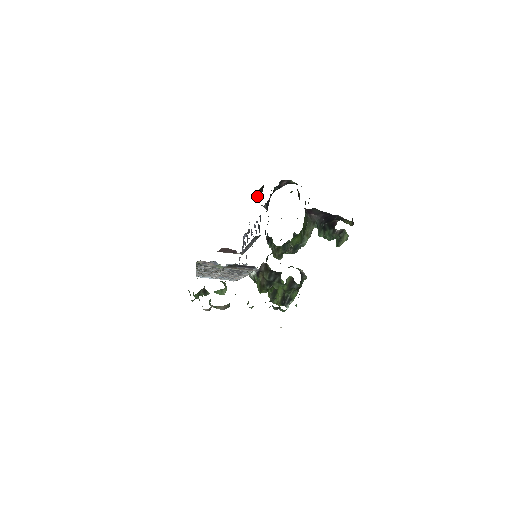
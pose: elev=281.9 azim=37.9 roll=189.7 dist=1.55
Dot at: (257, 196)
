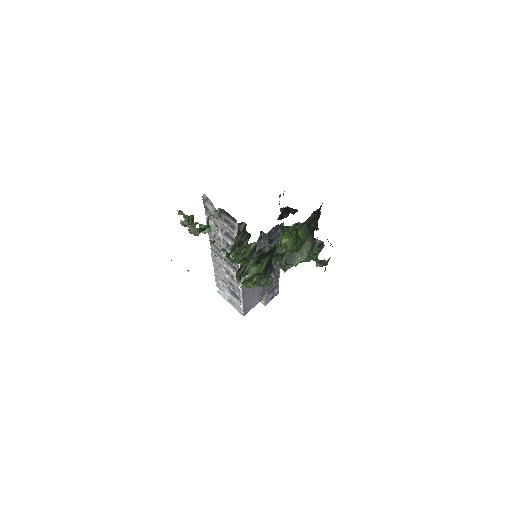
Dot at: (286, 212)
